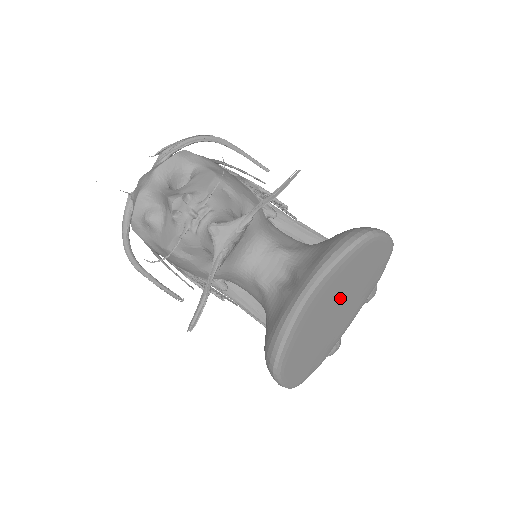
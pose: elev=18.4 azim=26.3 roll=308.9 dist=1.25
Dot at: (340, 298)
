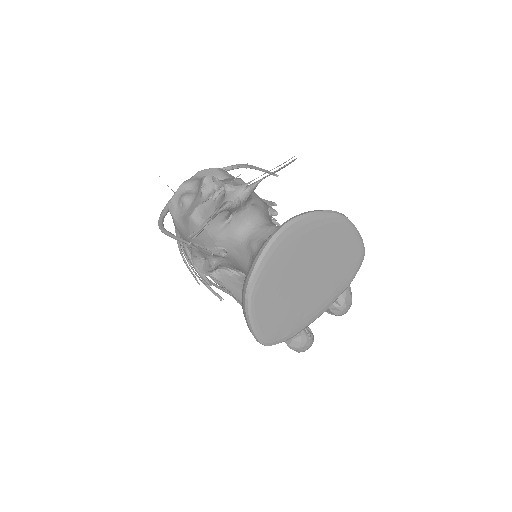
Dot at: (312, 262)
